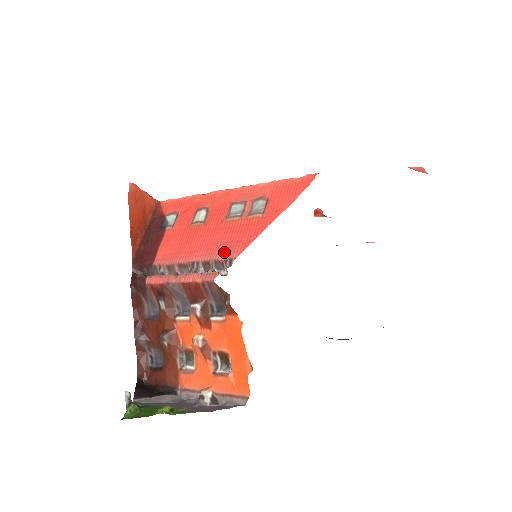
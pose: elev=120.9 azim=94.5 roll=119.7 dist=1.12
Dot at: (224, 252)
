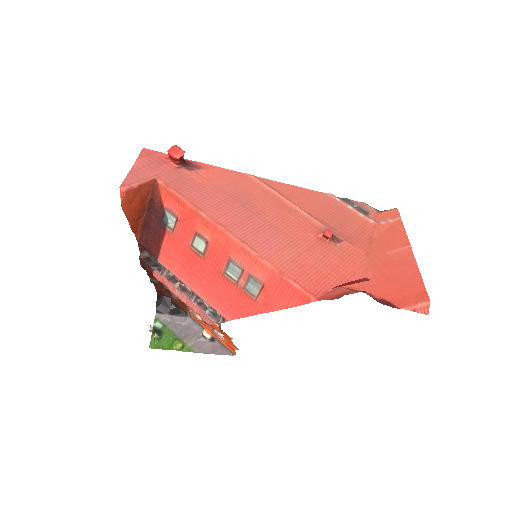
Dot at: (219, 307)
